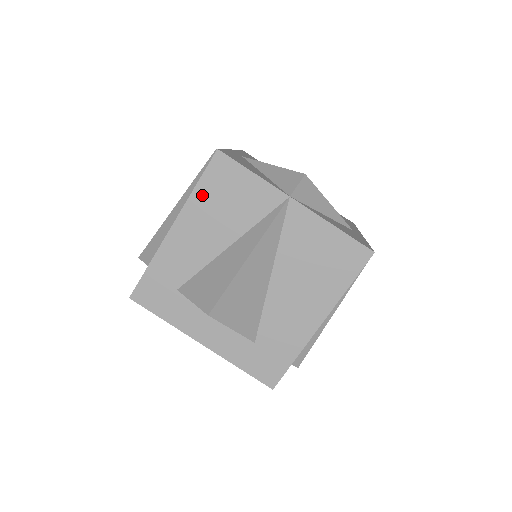
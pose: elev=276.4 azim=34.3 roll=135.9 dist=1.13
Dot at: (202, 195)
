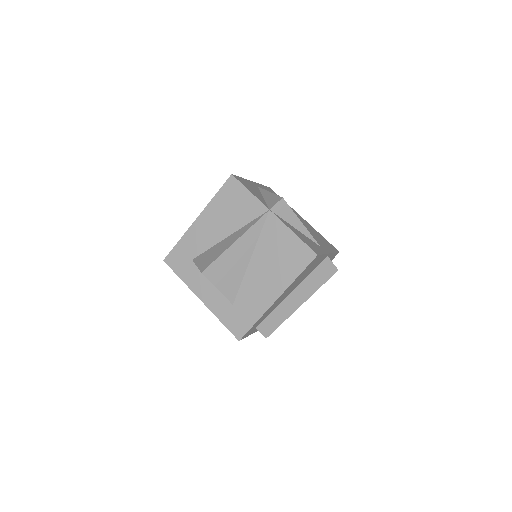
Dot at: (218, 201)
